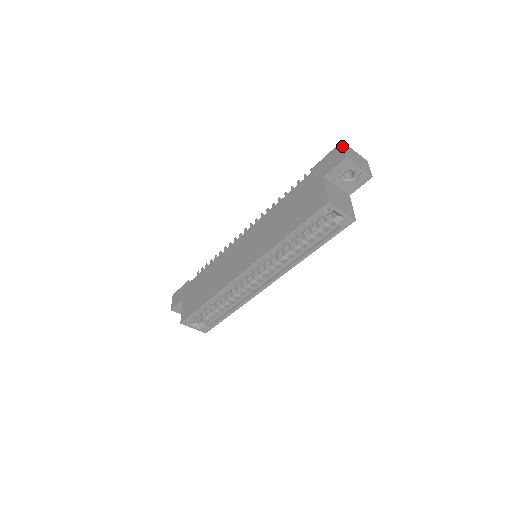
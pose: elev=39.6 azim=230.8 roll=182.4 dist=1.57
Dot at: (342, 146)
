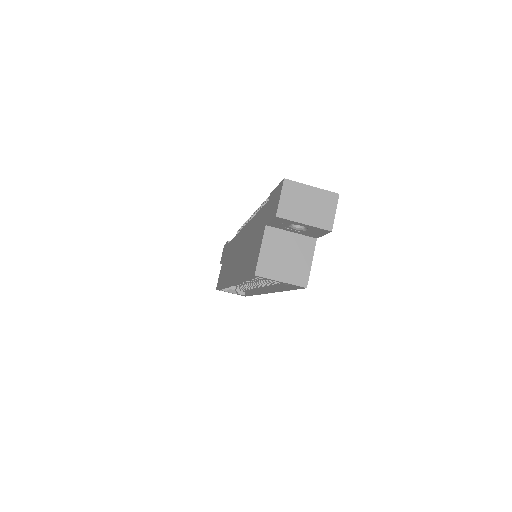
Dot at: (280, 190)
